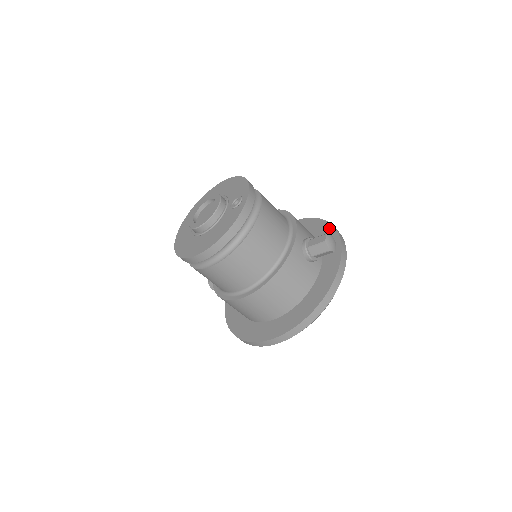
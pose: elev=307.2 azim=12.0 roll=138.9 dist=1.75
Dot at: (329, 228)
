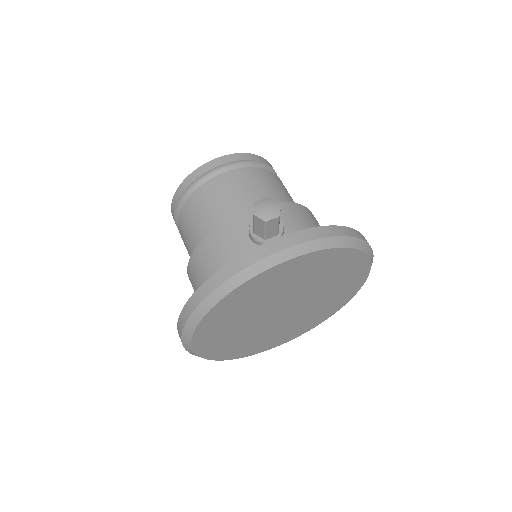
Dot at: occluded
